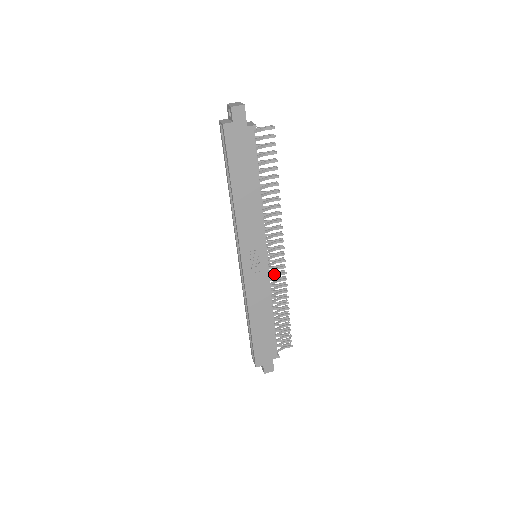
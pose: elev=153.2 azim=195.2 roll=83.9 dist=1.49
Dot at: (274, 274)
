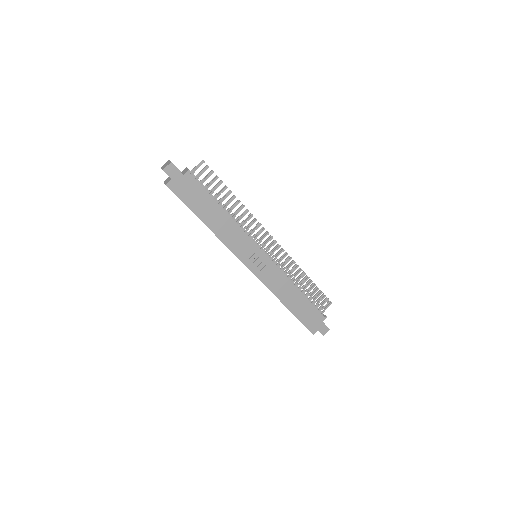
Dot at: (279, 260)
